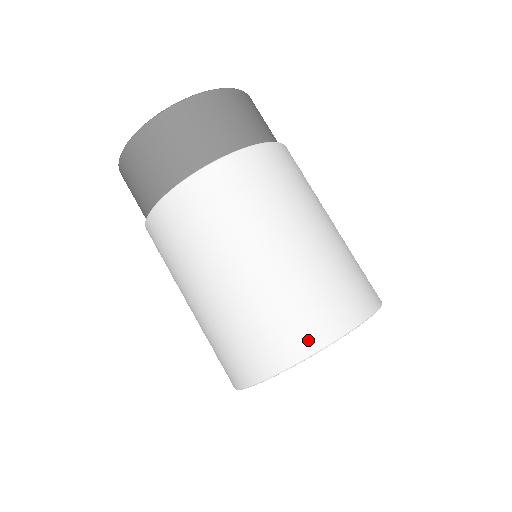
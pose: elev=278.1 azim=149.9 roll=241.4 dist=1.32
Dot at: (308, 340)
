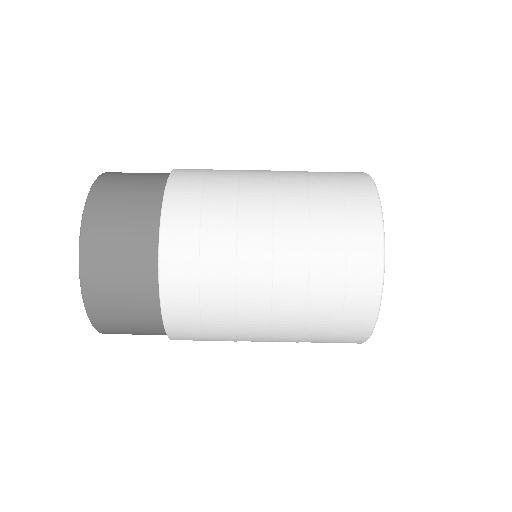
Dot at: (369, 226)
